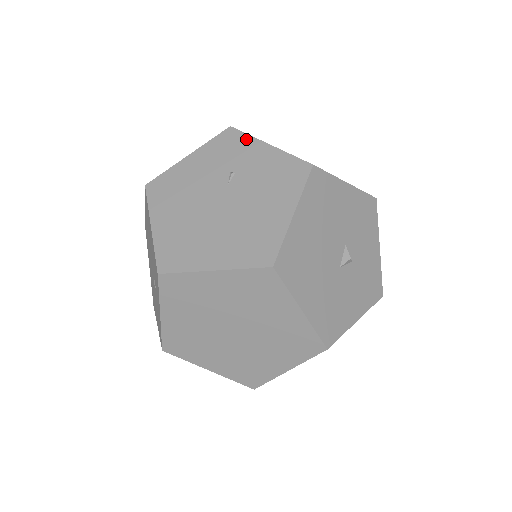
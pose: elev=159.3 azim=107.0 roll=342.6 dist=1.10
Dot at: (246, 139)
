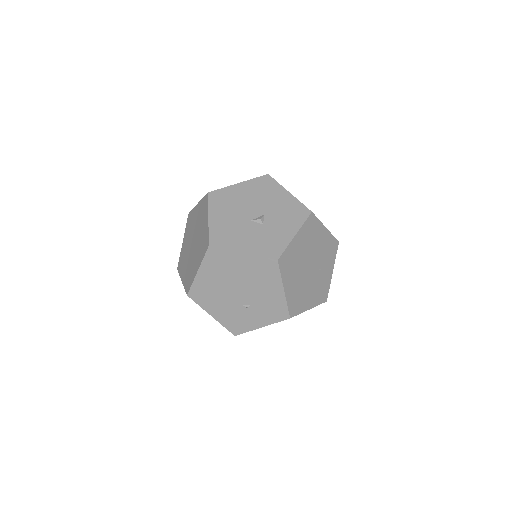
Dot at: occluded
